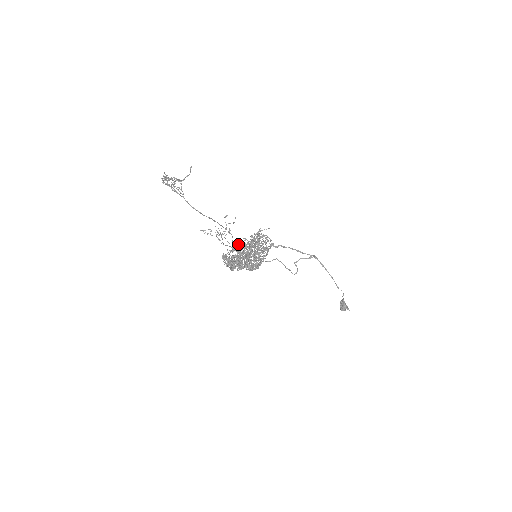
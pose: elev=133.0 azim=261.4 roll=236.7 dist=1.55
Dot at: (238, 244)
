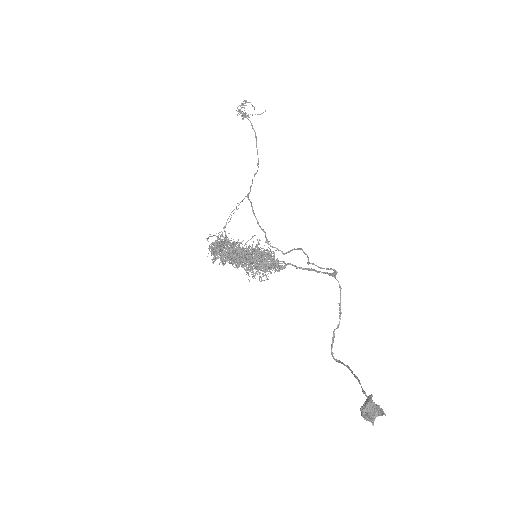
Dot at: occluded
